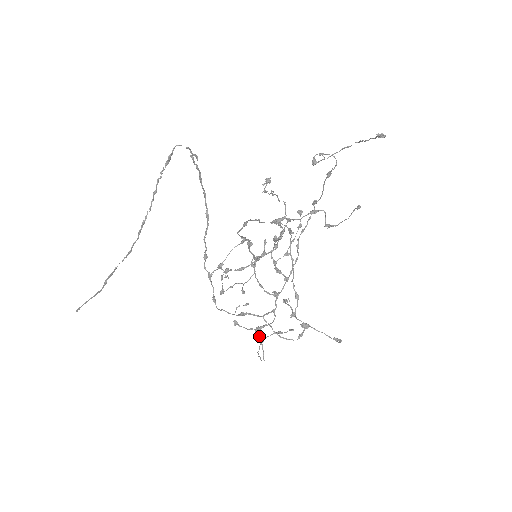
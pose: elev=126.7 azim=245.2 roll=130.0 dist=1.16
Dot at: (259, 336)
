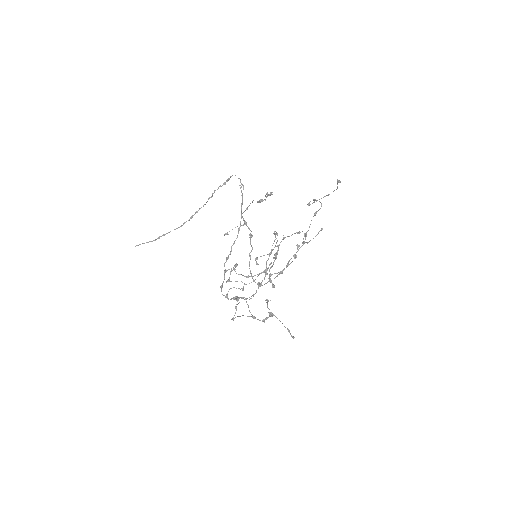
Dot at: occluded
